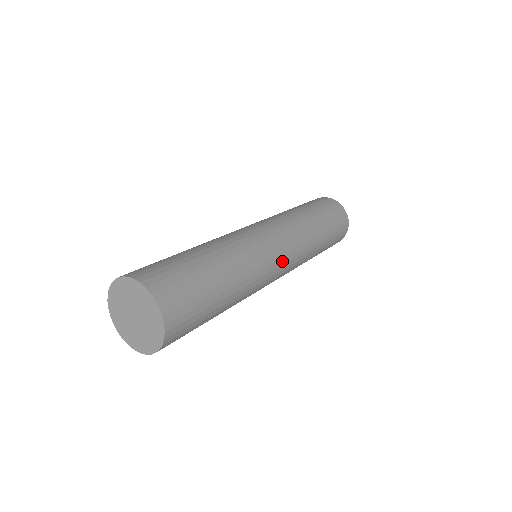
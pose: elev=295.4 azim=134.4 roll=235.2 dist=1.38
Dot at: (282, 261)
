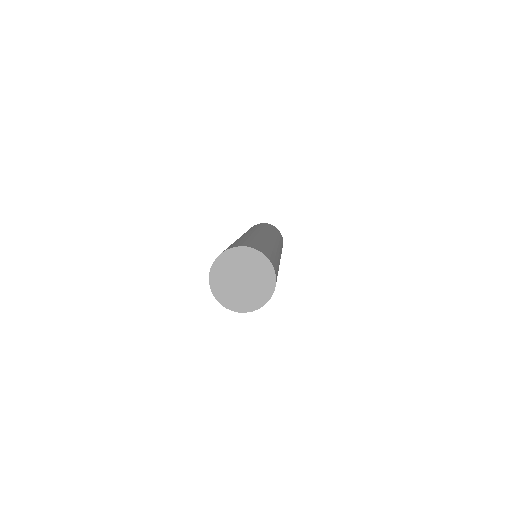
Dot at: occluded
